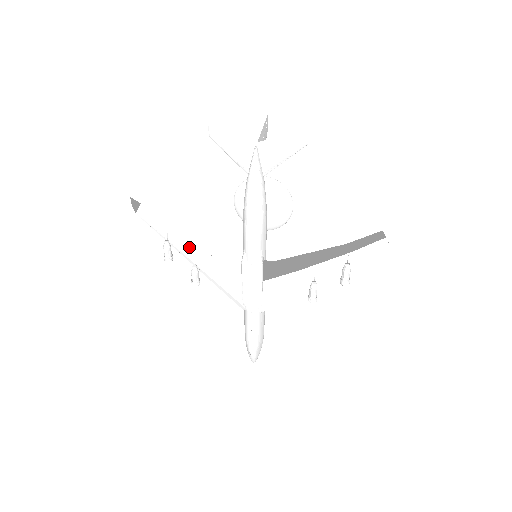
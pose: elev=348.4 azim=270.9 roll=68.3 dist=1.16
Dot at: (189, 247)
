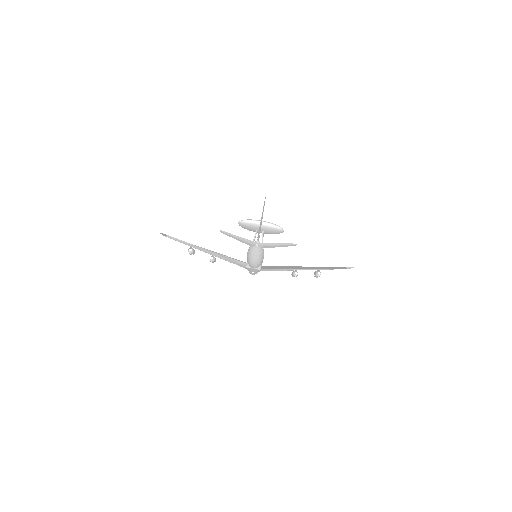
Dot at: (207, 252)
